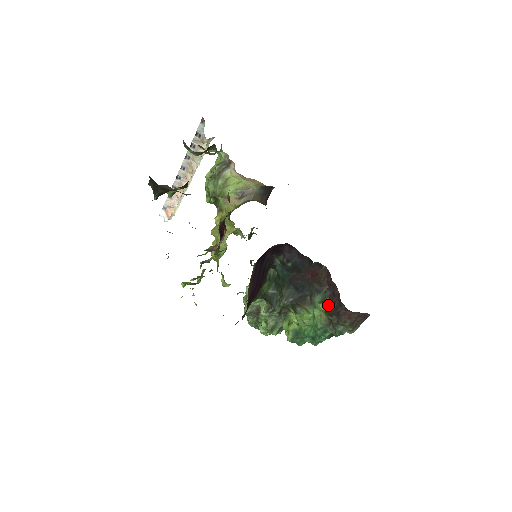
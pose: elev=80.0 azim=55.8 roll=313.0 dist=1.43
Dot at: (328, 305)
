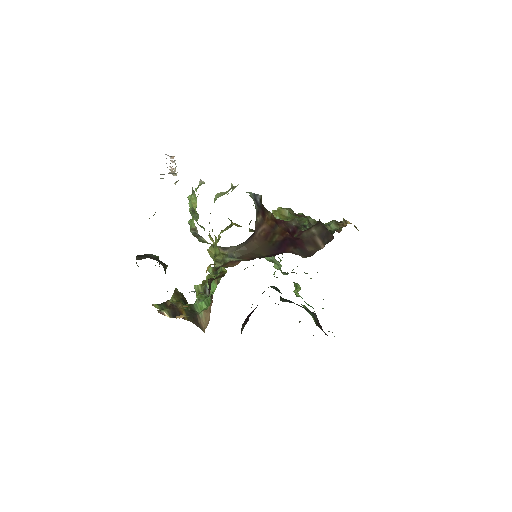
Dot at: (316, 322)
